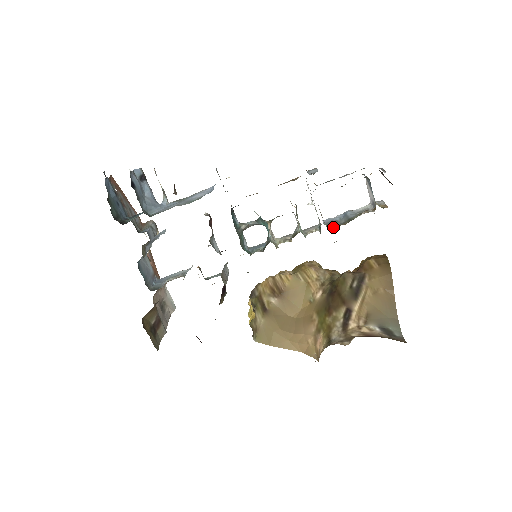
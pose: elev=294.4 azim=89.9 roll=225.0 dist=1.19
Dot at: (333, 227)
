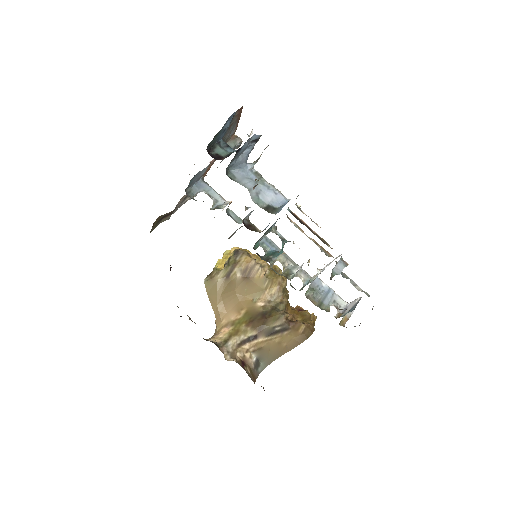
Dot at: (308, 297)
